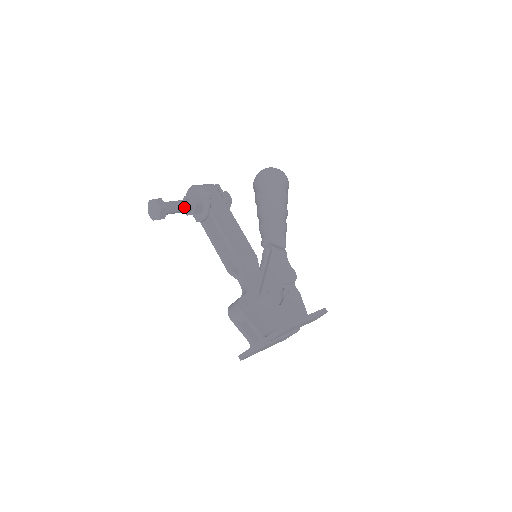
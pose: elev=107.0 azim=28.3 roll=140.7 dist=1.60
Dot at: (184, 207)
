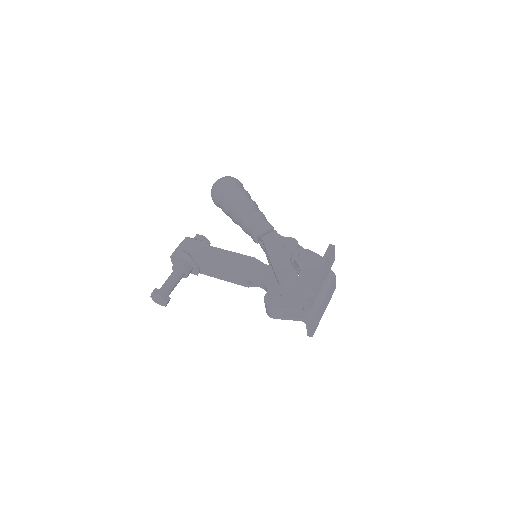
Dot at: (176, 277)
